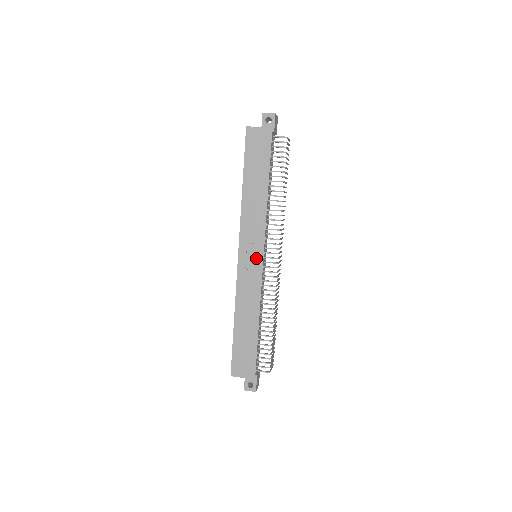
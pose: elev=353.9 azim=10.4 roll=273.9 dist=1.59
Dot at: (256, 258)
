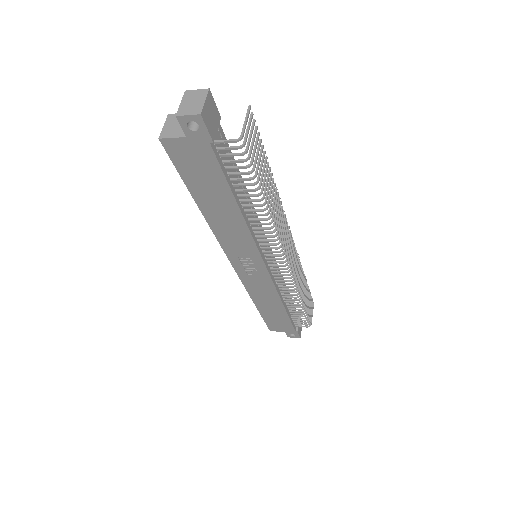
Dot at: (256, 267)
